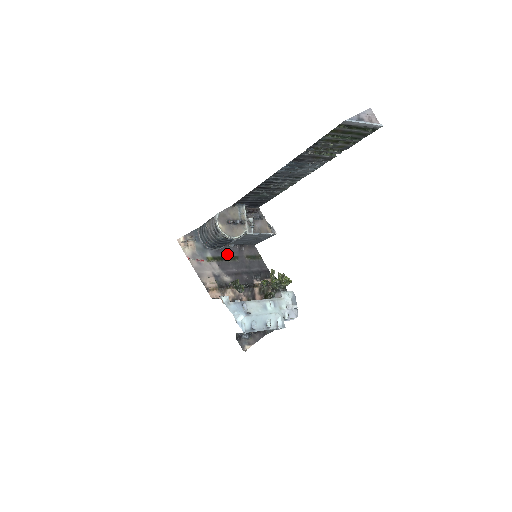
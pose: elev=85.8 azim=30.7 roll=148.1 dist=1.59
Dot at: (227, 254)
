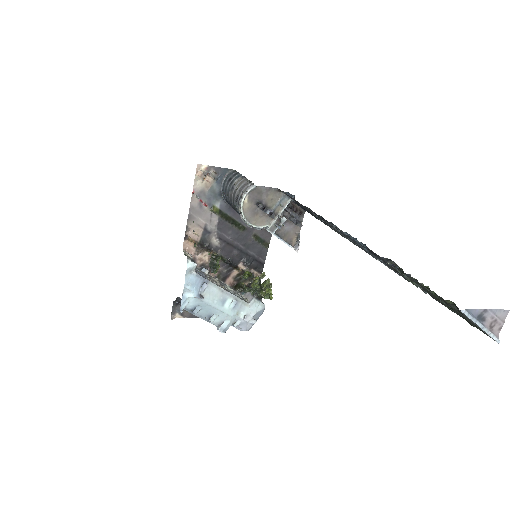
Dot at: (237, 218)
